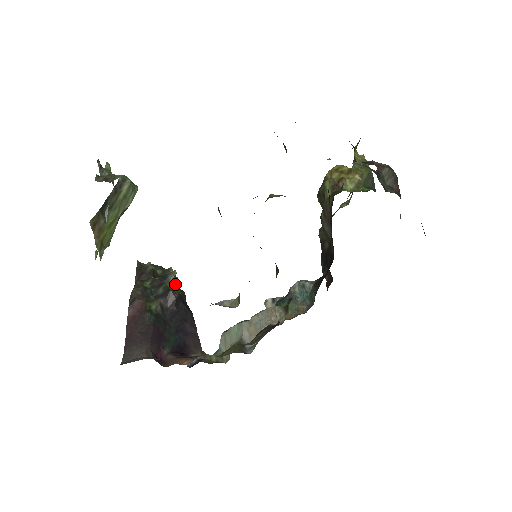
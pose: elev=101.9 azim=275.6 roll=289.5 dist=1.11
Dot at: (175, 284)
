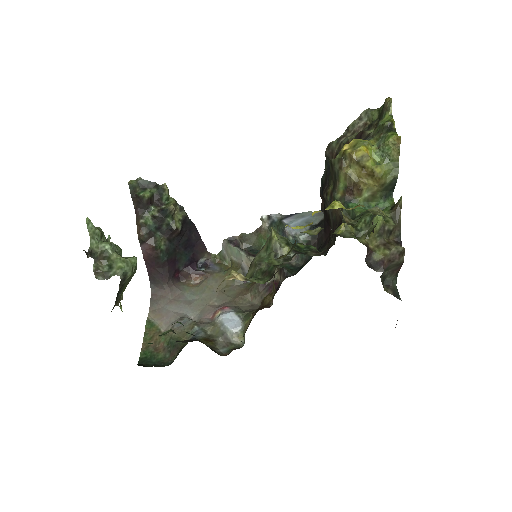
Dot at: (175, 210)
